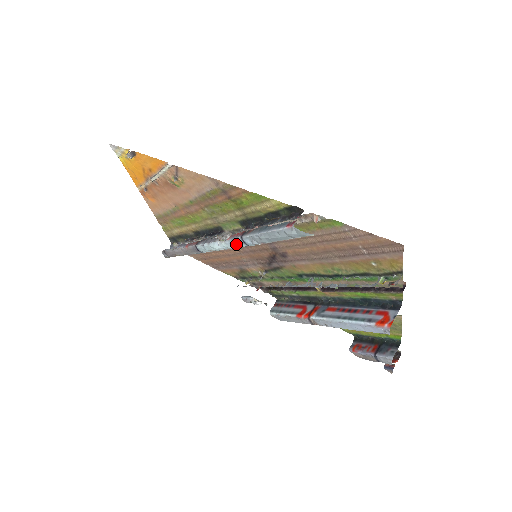
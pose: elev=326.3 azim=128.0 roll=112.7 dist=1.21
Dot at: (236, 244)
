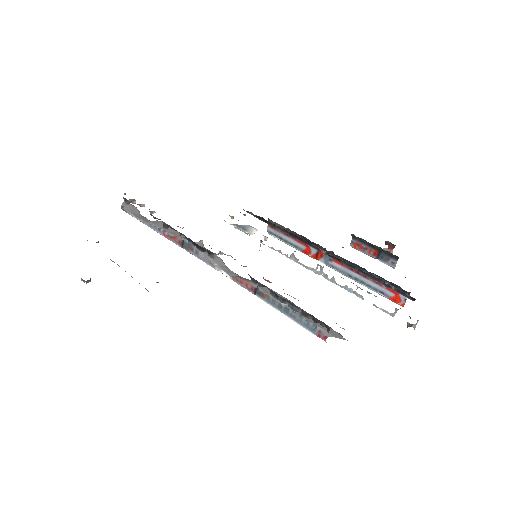
Dot at: occluded
